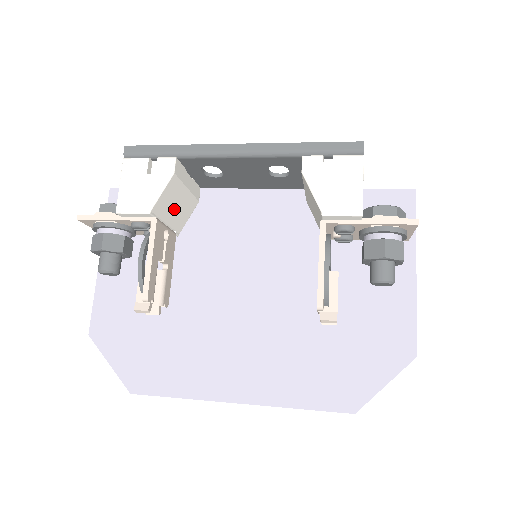
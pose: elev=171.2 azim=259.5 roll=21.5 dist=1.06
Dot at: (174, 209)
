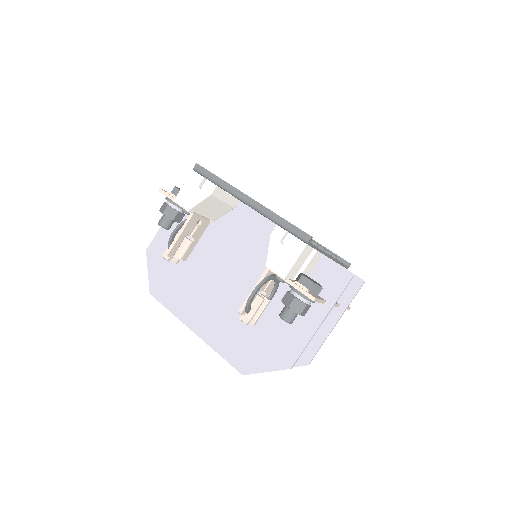
Dot at: (210, 210)
